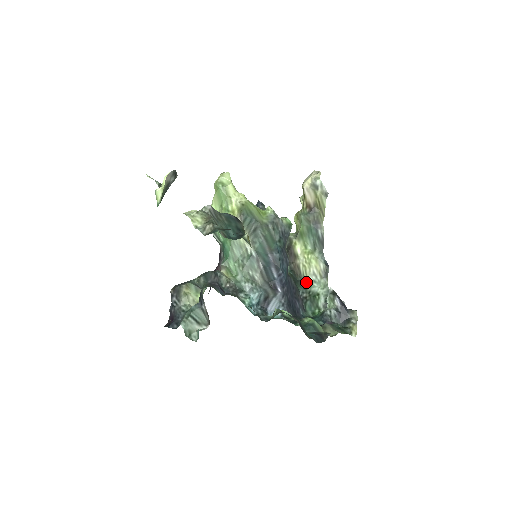
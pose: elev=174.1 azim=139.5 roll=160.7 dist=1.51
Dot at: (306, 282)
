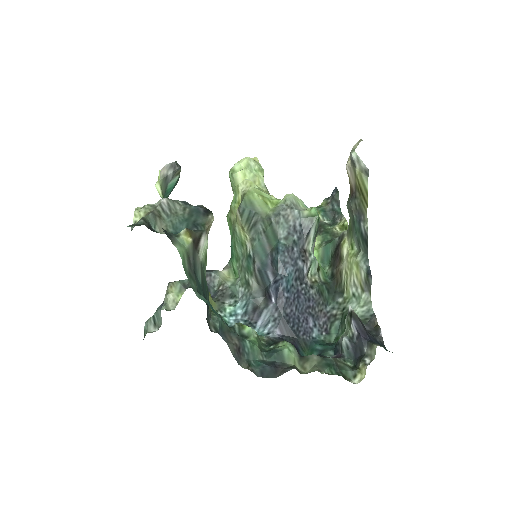
Dot at: (345, 295)
